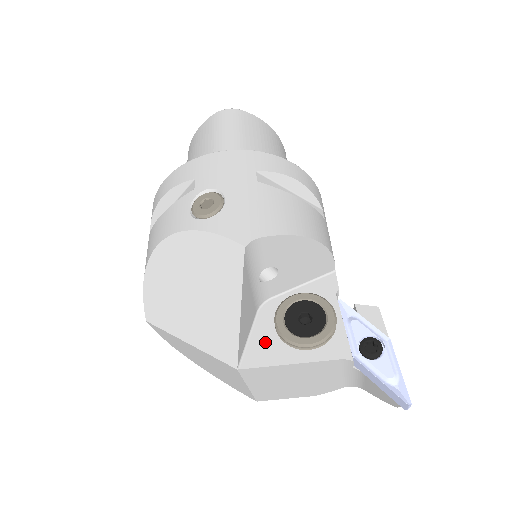
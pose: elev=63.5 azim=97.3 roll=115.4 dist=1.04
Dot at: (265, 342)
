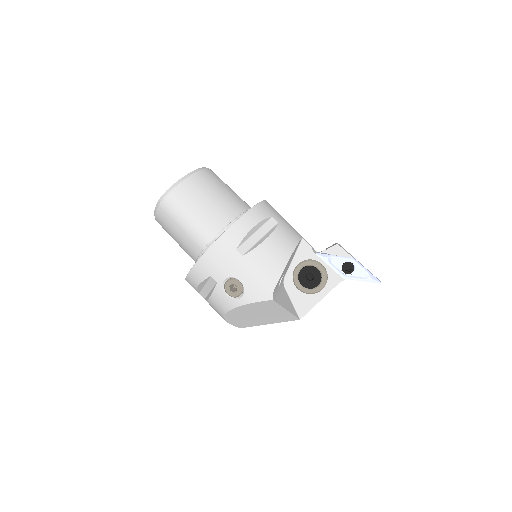
Dot at: (301, 299)
